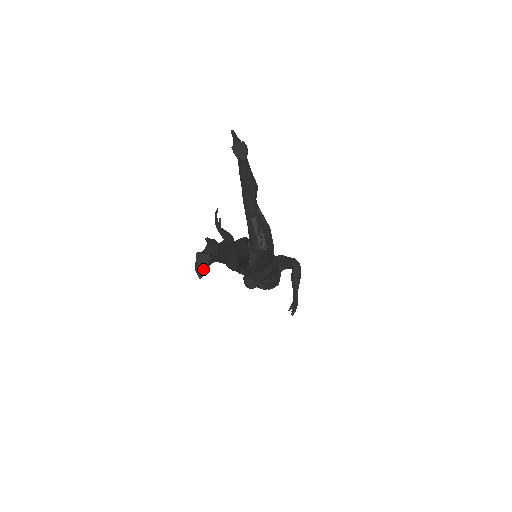
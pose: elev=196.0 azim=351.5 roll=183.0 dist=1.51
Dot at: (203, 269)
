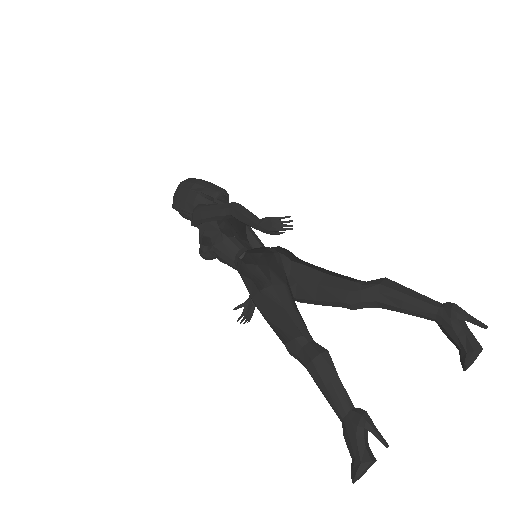
Dot at: occluded
